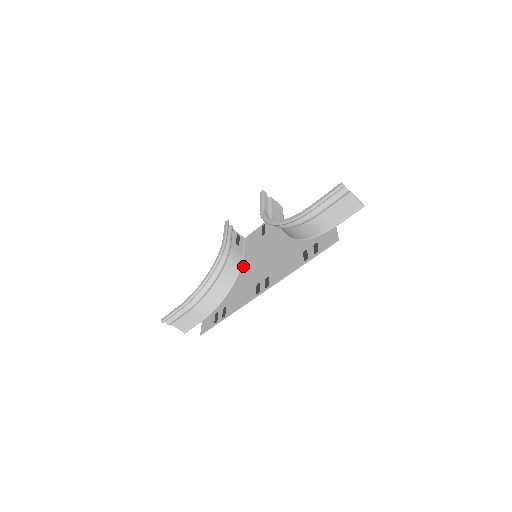
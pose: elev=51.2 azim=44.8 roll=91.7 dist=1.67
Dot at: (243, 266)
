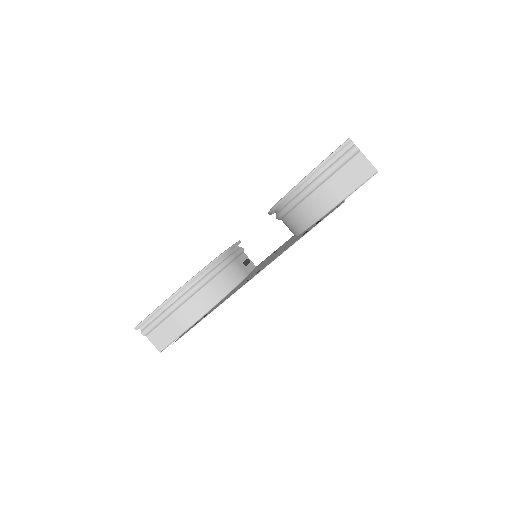
Dot at: (244, 279)
